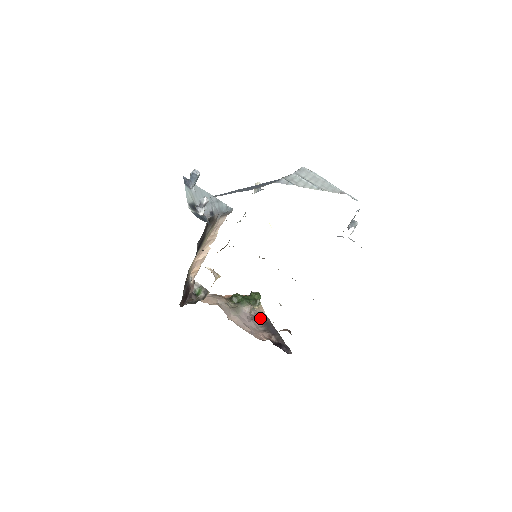
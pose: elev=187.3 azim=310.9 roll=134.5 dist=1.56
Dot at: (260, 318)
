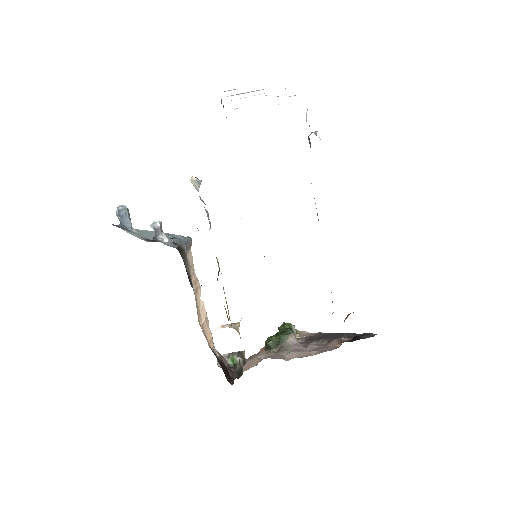
Dot at: (312, 338)
